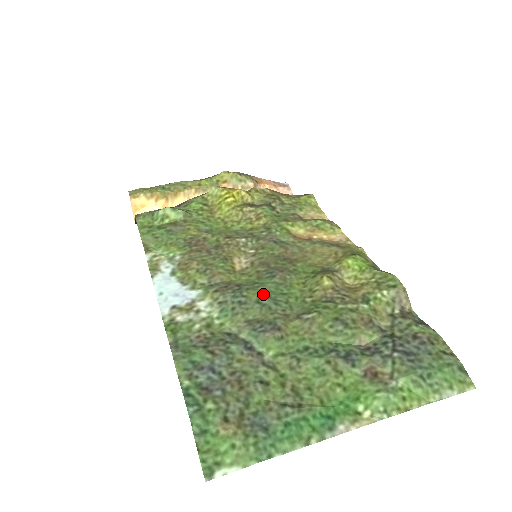
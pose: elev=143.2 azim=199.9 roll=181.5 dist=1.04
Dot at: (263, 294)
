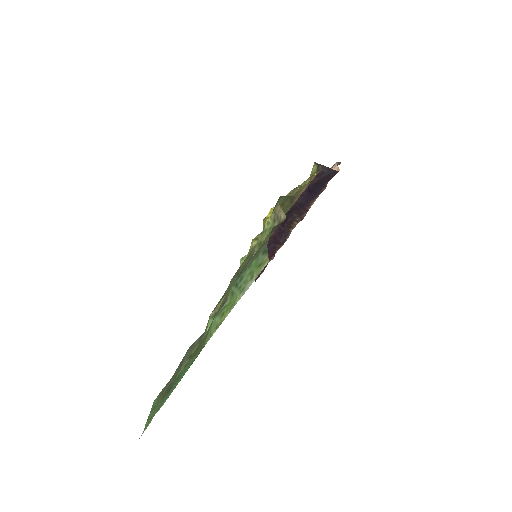
Dot at: occluded
